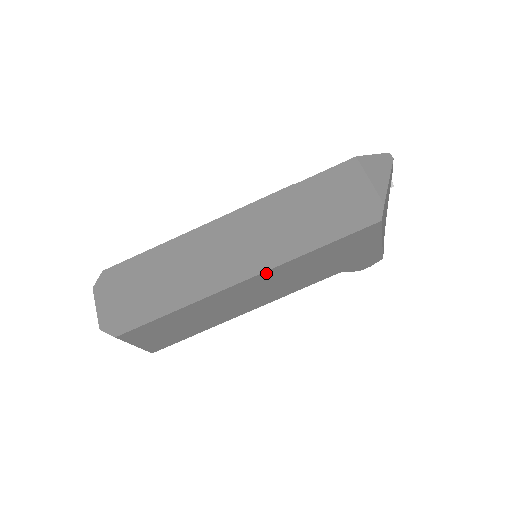
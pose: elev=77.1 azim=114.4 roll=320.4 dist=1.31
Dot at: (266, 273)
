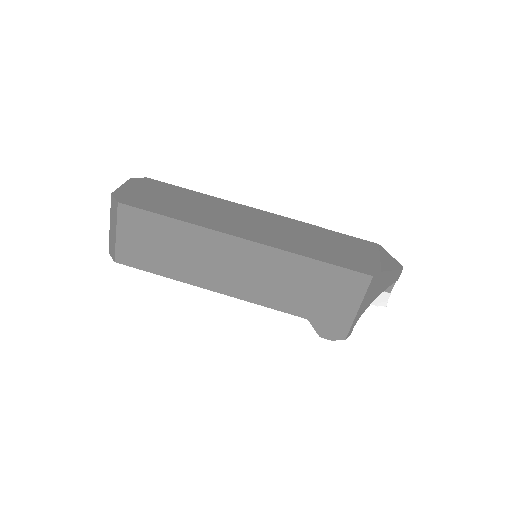
Dot at: (263, 248)
